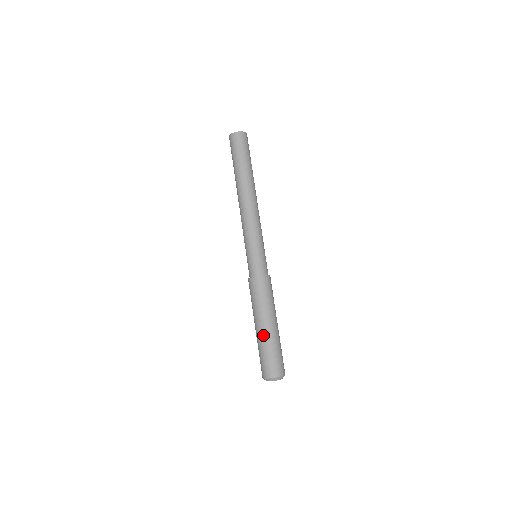
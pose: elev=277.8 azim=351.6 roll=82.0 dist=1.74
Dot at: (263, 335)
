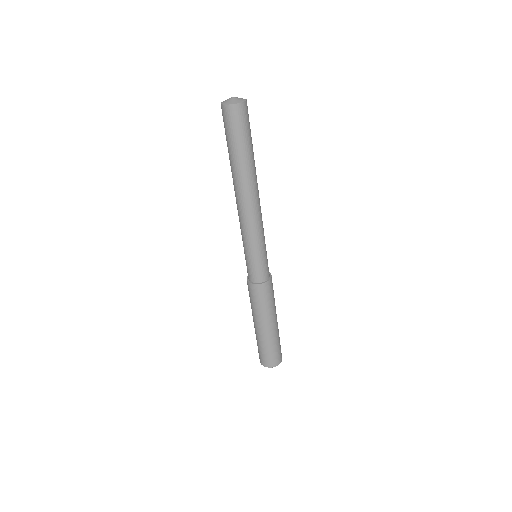
Dot at: (269, 335)
